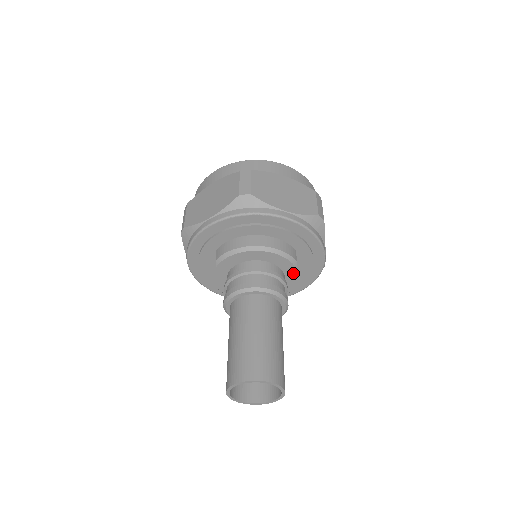
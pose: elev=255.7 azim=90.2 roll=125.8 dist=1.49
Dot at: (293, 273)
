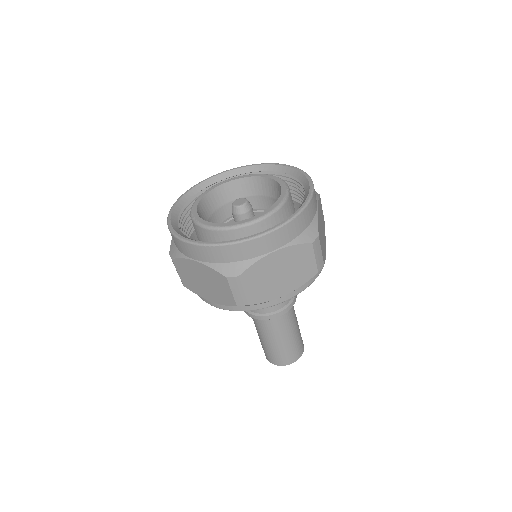
Dot at: occluded
